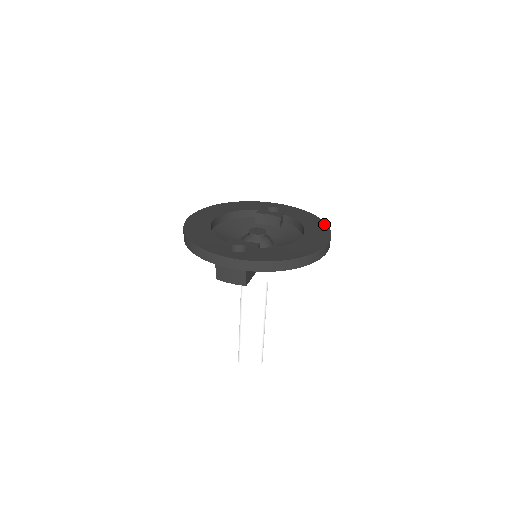
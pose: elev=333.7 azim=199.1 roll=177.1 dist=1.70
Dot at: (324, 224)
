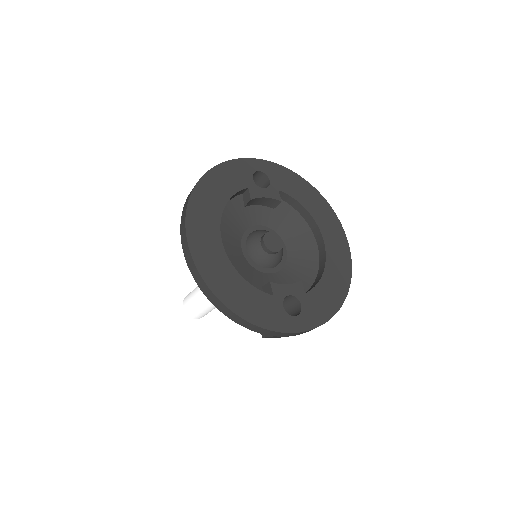
Dot at: (325, 202)
